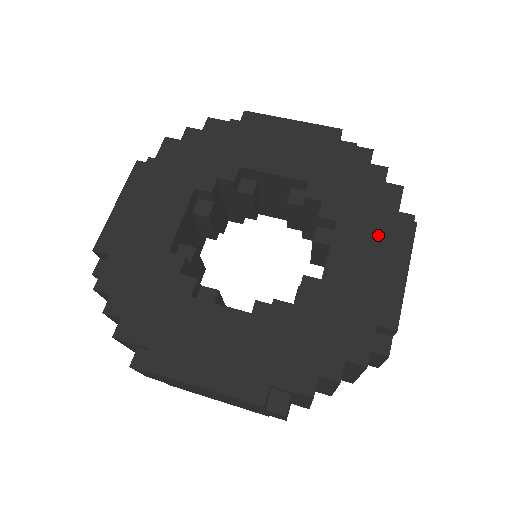
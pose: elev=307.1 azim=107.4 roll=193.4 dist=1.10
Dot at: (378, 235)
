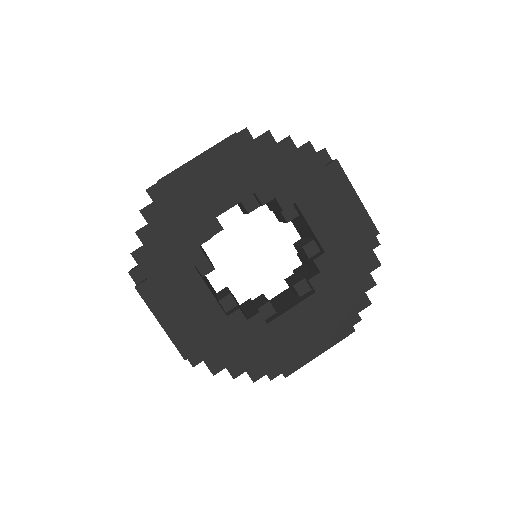
Dot at: (328, 320)
